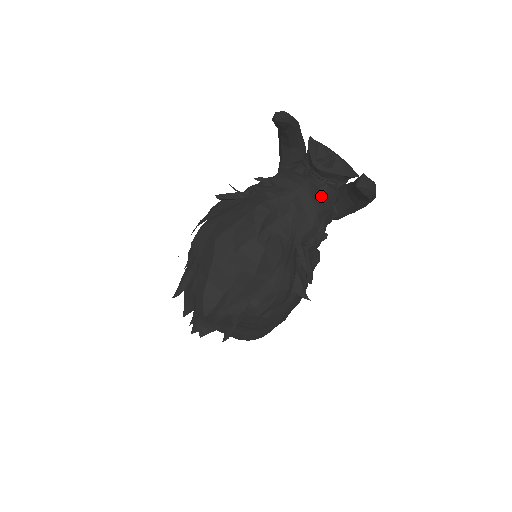
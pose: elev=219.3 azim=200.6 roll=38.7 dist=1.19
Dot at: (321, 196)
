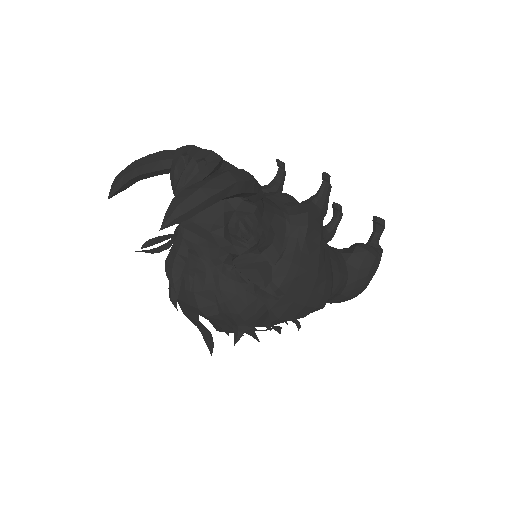
Dot at: (206, 210)
